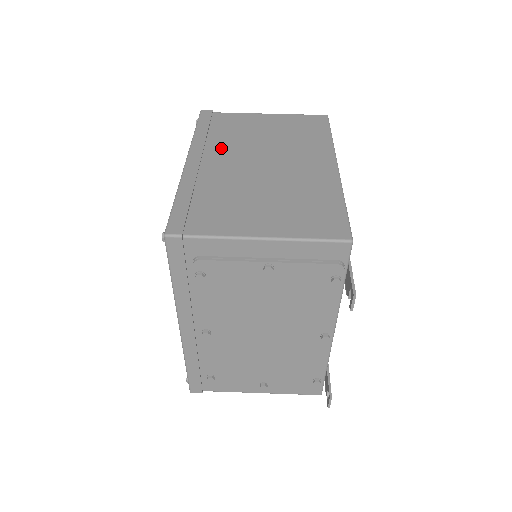
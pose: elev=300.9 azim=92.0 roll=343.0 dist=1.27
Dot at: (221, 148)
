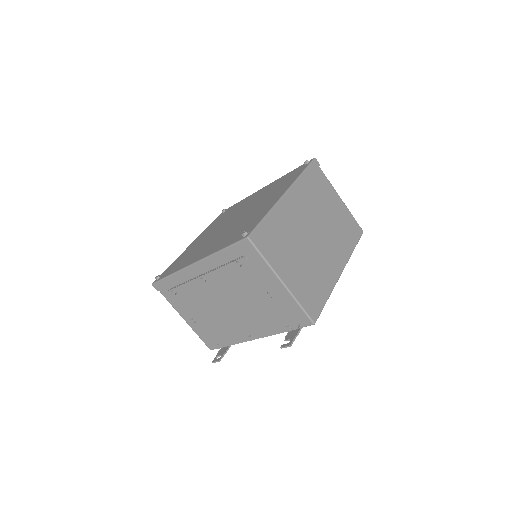
Dot at: (305, 201)
